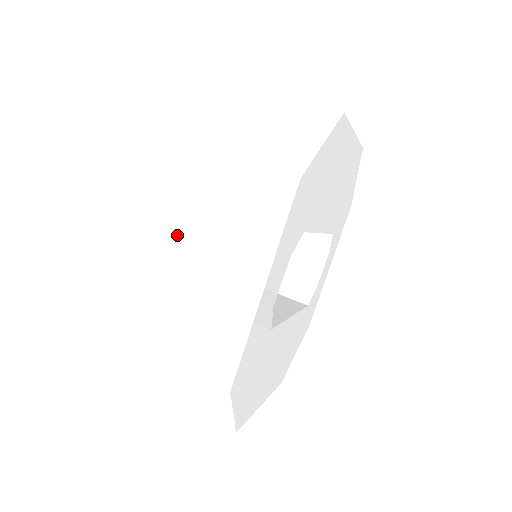
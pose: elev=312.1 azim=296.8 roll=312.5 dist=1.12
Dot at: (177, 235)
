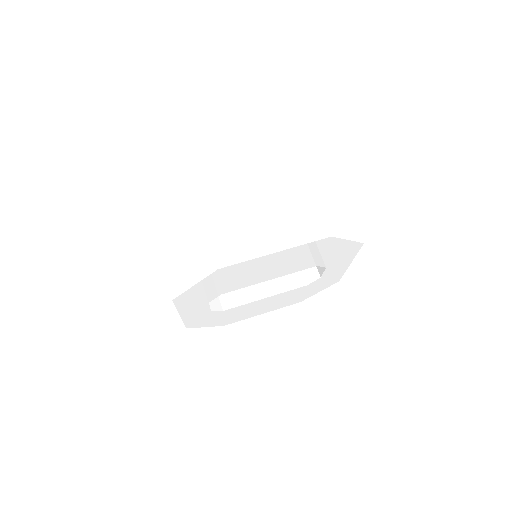
Dot at: occluded
